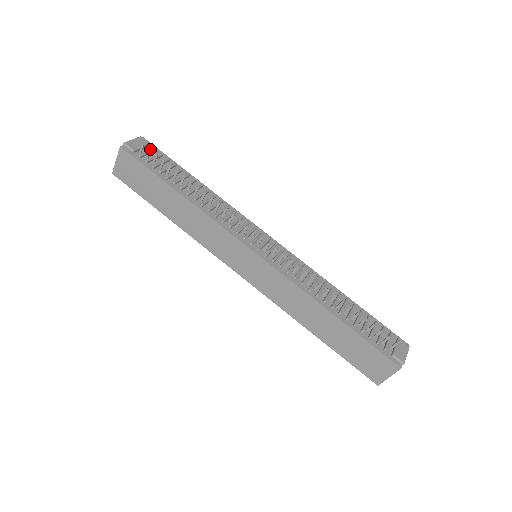
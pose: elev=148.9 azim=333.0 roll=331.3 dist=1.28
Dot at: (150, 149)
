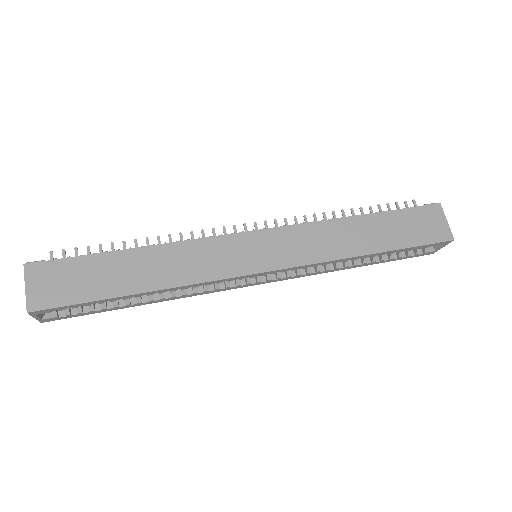
Dot at: (64, 249)
